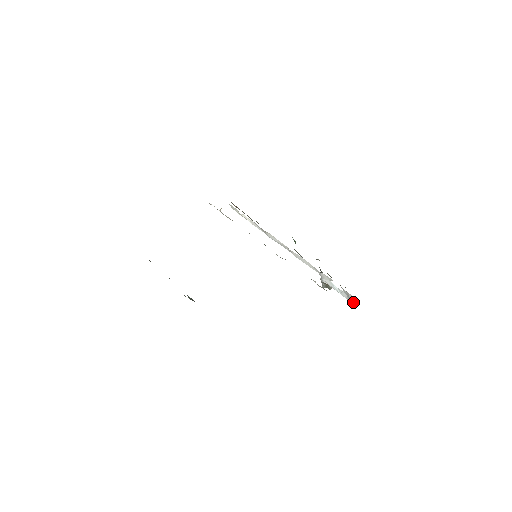
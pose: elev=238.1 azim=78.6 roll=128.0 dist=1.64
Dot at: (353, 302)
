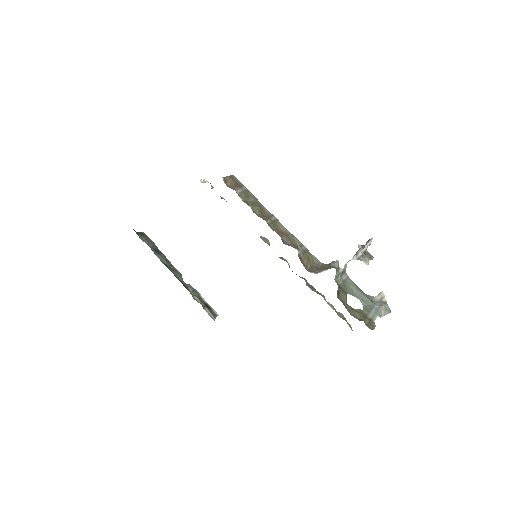
Dot at: (379, 314)
